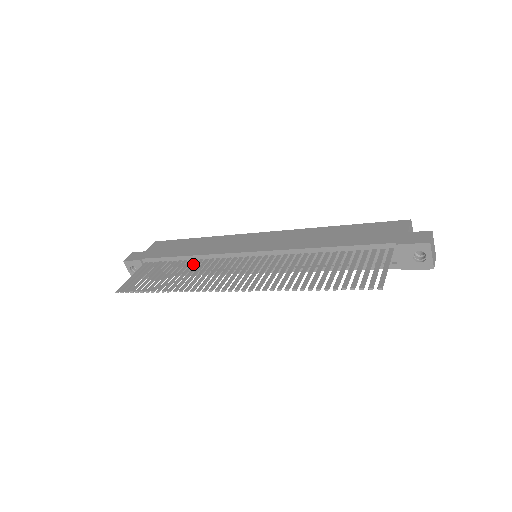
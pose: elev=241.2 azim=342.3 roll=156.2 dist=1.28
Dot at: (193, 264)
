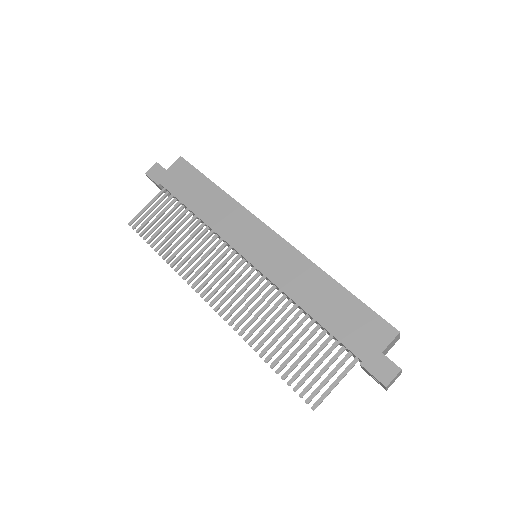
Dot at: (199, 230)
